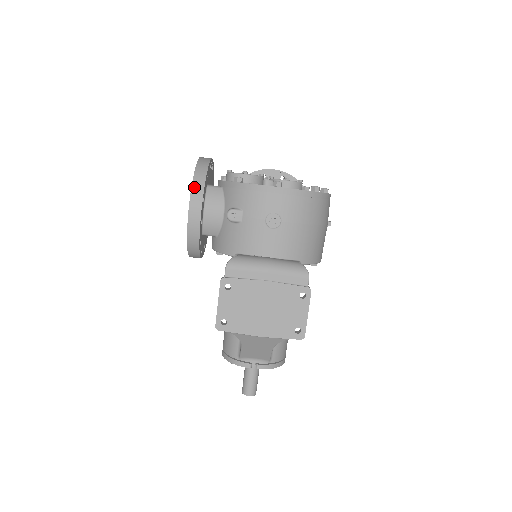
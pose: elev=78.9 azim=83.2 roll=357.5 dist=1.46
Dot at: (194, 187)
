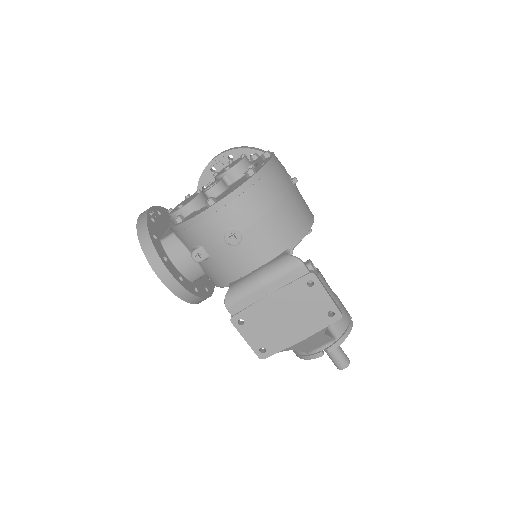
Dot at: (148, 258)
